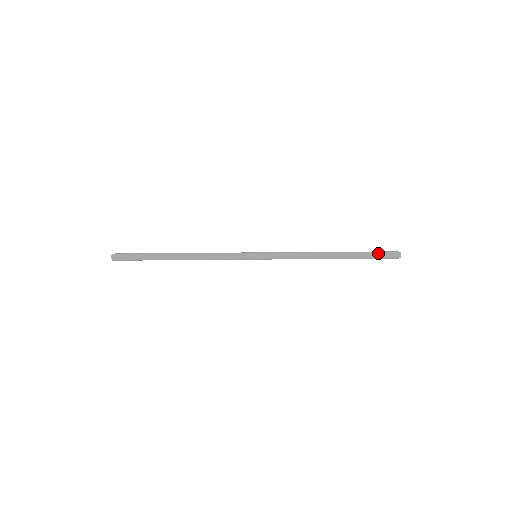
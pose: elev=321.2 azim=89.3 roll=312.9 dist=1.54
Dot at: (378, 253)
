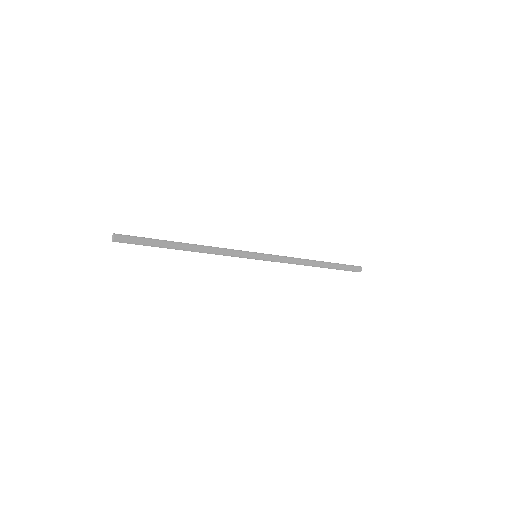
Dot at: (345, 265)
